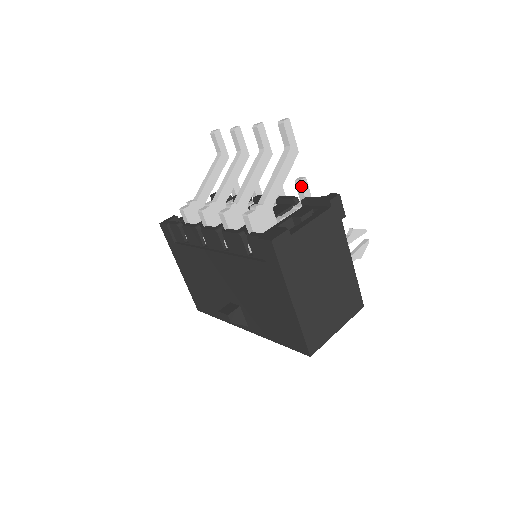
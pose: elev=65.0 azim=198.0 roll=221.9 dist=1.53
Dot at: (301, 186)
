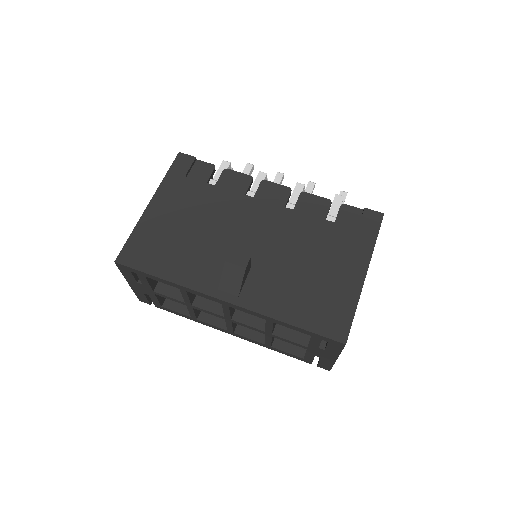
Dot at: occluded
